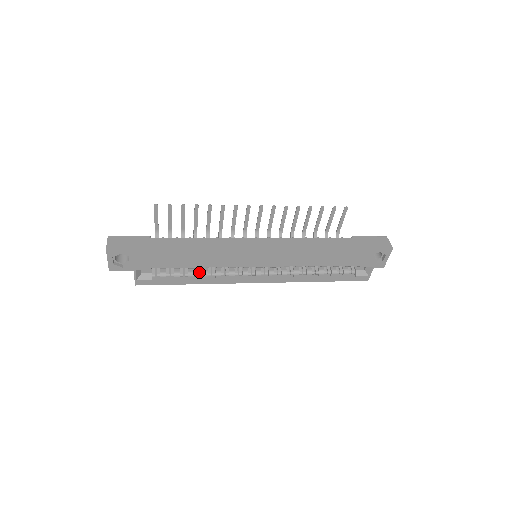
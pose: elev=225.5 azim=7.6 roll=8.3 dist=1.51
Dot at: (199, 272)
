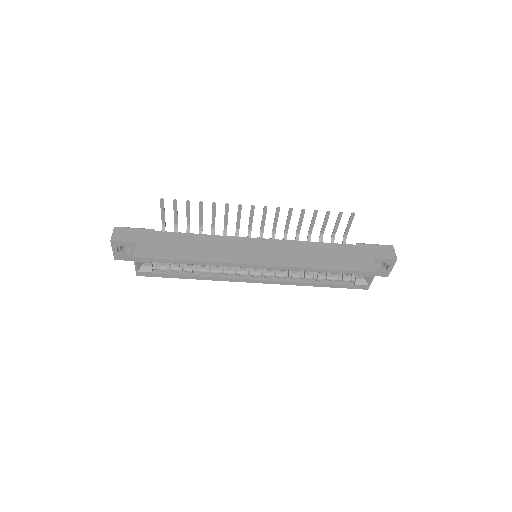
Dot at: (198, 268)
